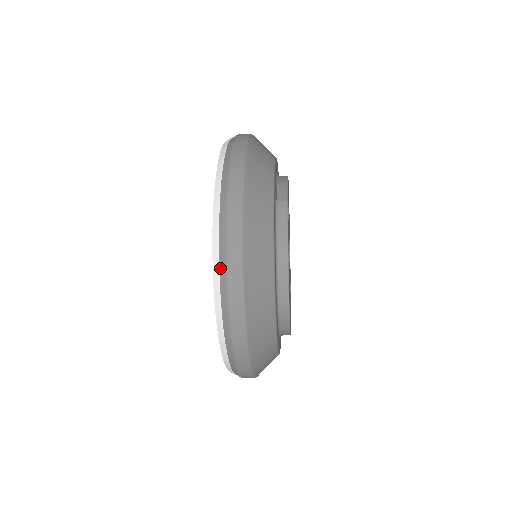
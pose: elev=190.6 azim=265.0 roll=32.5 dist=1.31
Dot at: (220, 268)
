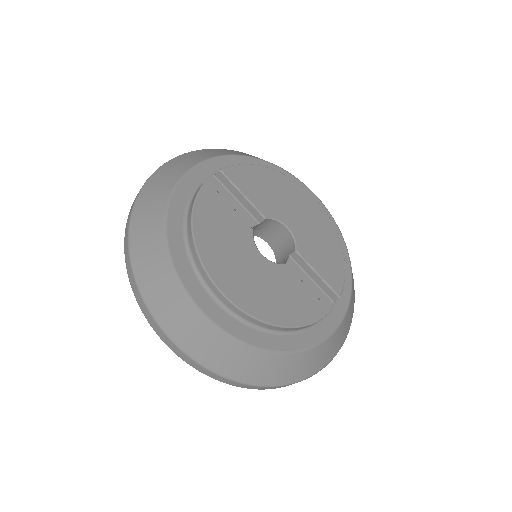
Dot at: occluded
